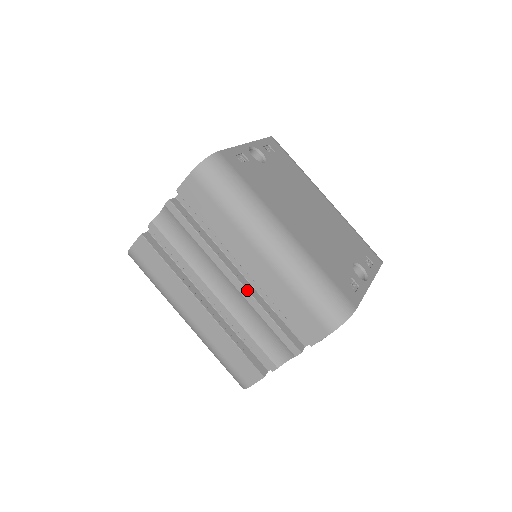
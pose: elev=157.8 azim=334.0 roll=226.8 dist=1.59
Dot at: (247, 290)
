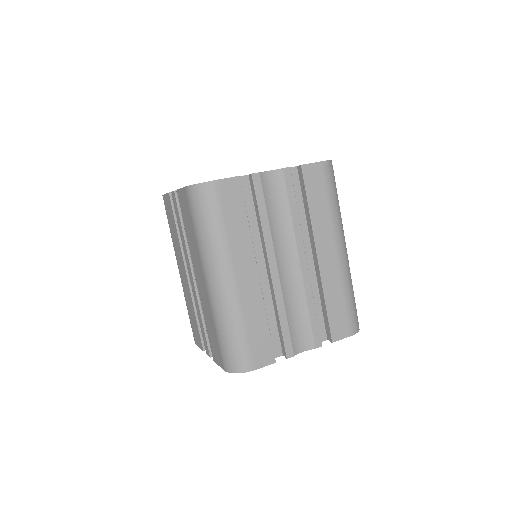
Dot at: occluded
